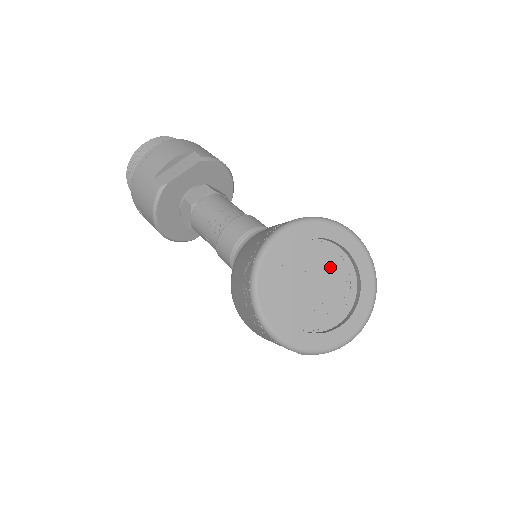
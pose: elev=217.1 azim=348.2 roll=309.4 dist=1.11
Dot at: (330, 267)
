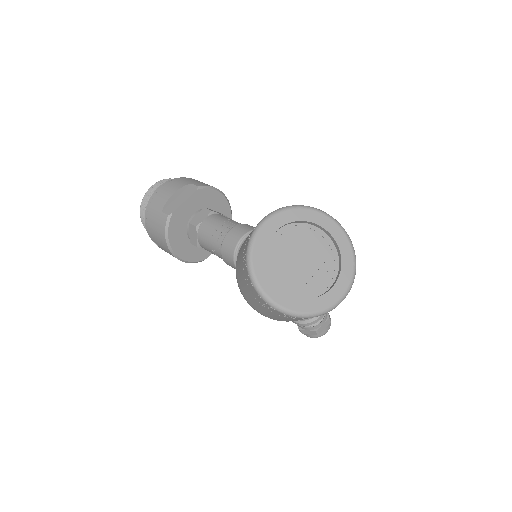
Dot at: (313, 245)
